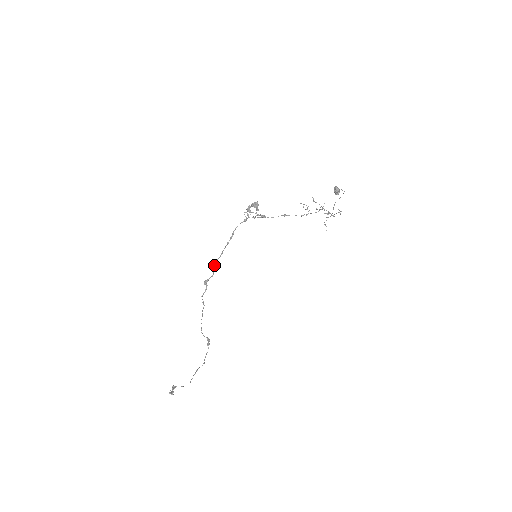
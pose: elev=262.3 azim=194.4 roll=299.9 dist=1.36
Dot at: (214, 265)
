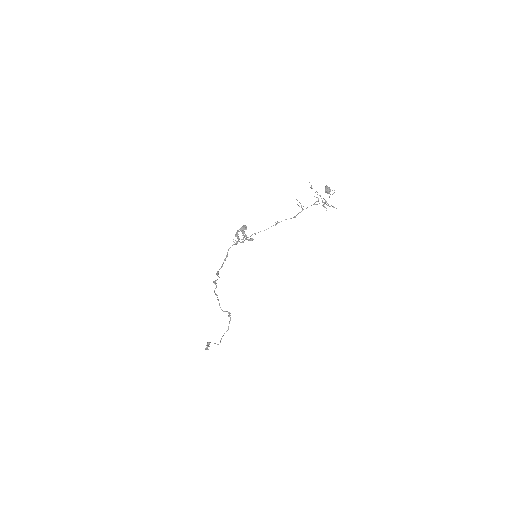
Dot at: (217, 274)
